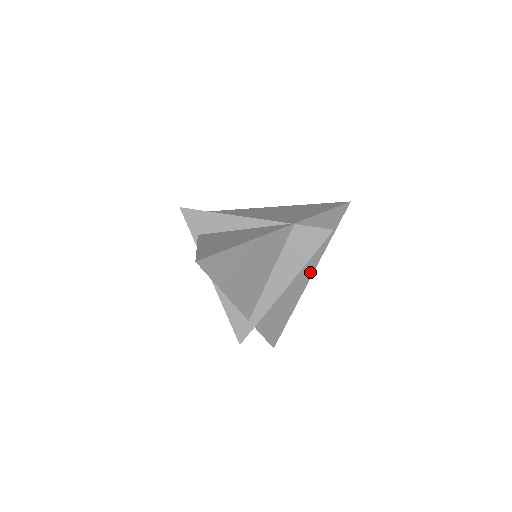
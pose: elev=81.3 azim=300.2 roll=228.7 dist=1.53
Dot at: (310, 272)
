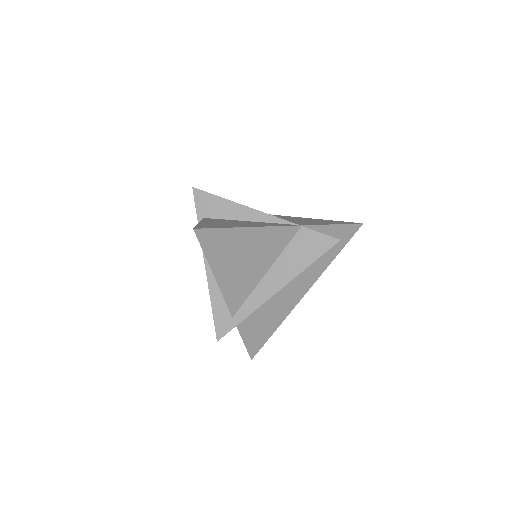
Dot at: (307, 286)
